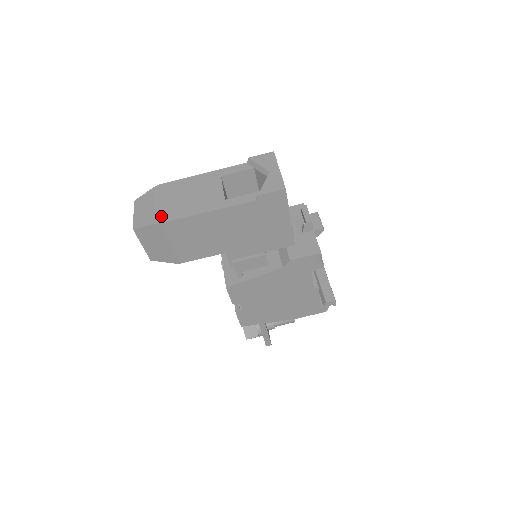
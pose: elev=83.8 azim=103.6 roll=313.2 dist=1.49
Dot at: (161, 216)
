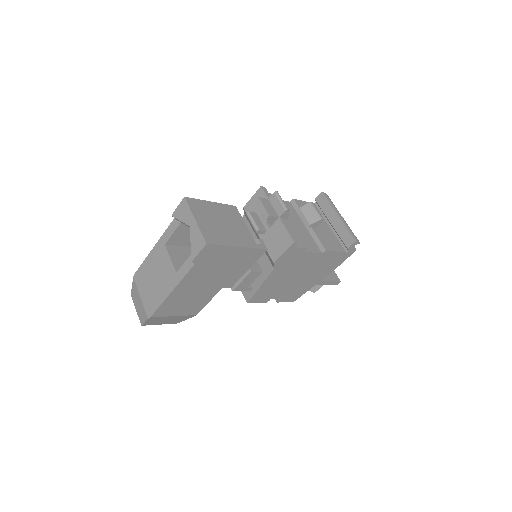
Dot at: (148, 309)
